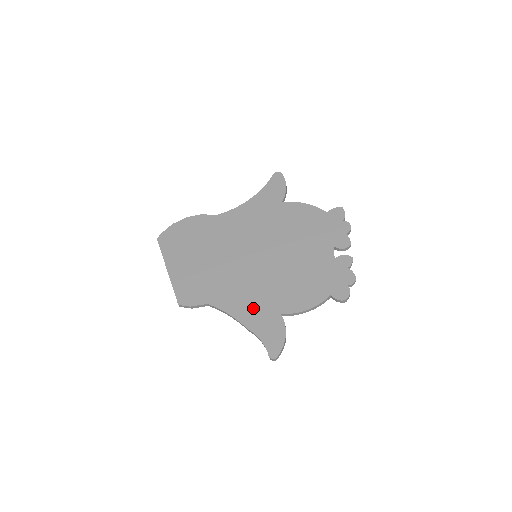
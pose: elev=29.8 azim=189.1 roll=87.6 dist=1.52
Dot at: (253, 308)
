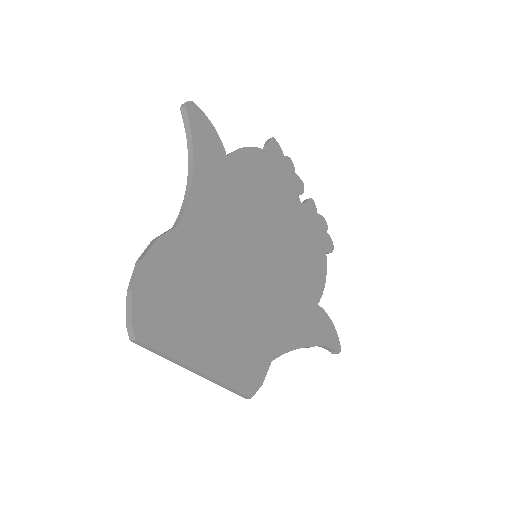
Dot at: (301, 321)
